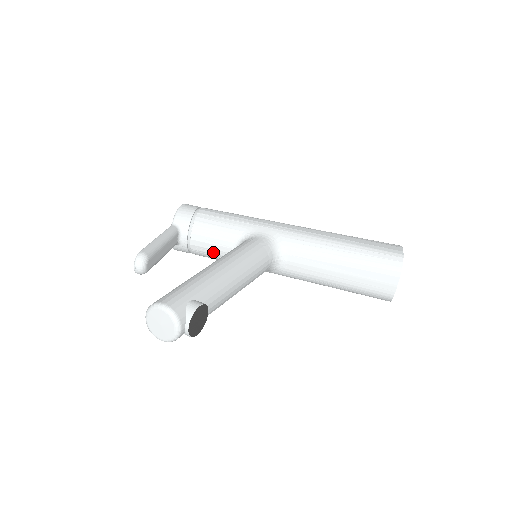
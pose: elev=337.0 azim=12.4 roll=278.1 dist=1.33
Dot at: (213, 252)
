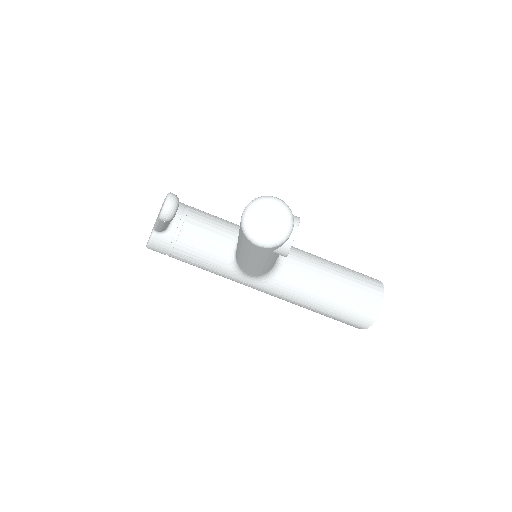
Dot at: (204, 248)
